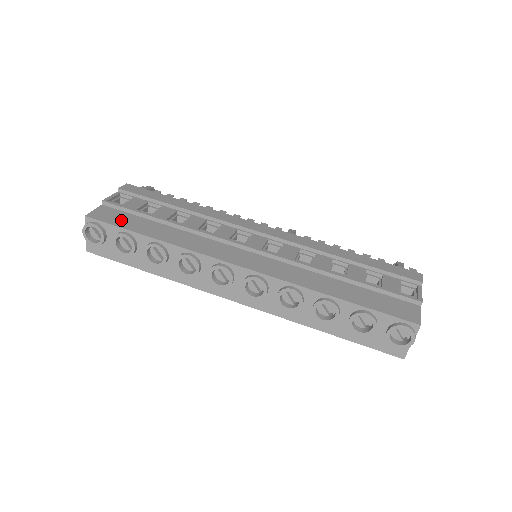
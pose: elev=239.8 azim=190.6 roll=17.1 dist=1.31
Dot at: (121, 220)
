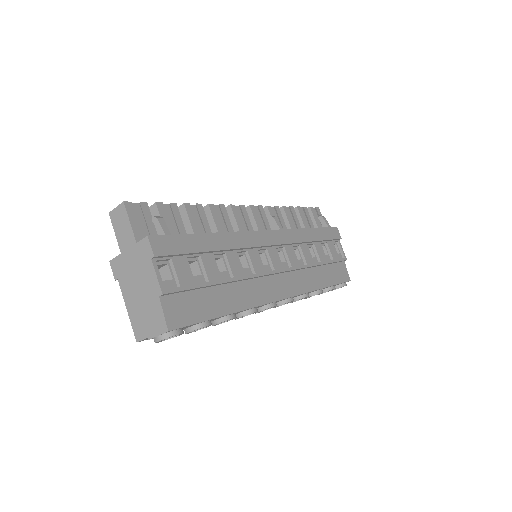
Dot at: (195, 309)
